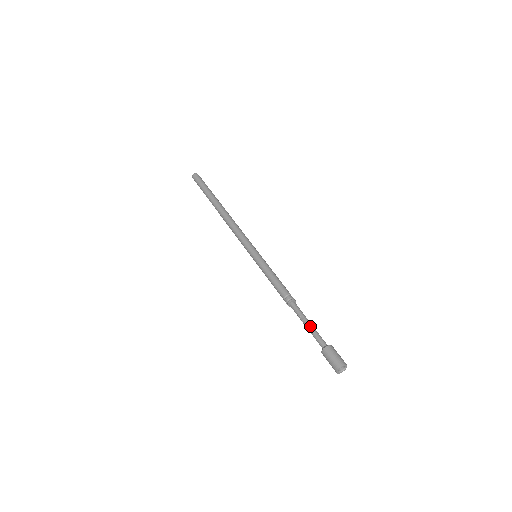
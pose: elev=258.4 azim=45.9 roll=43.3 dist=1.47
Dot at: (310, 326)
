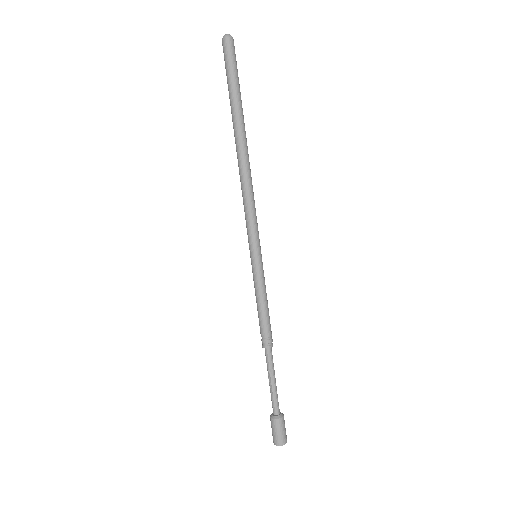
Dot at: (274, 386)
